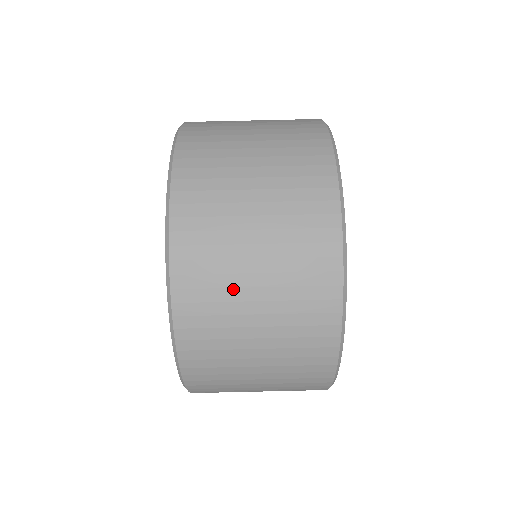
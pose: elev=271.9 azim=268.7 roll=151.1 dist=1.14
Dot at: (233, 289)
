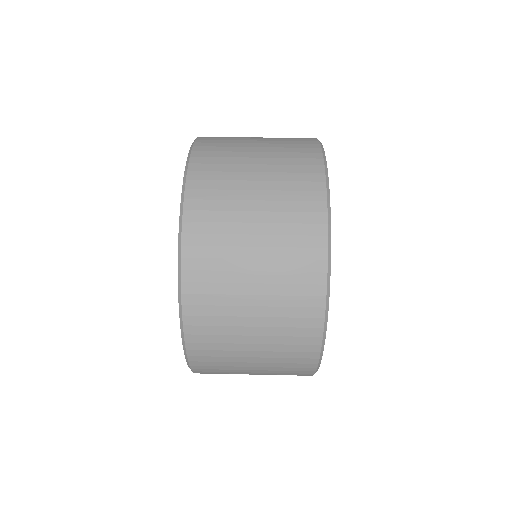
Dot at: (234, 317)
